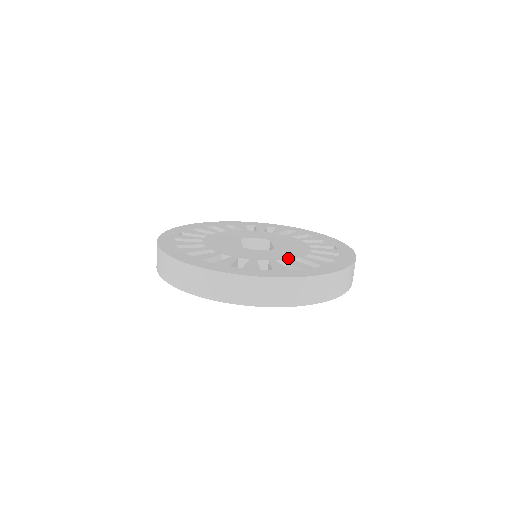
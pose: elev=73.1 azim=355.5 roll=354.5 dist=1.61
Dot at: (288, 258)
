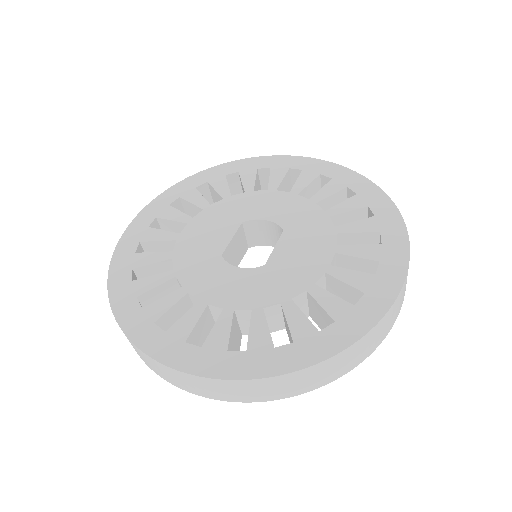
Dot at: (259, 304)
